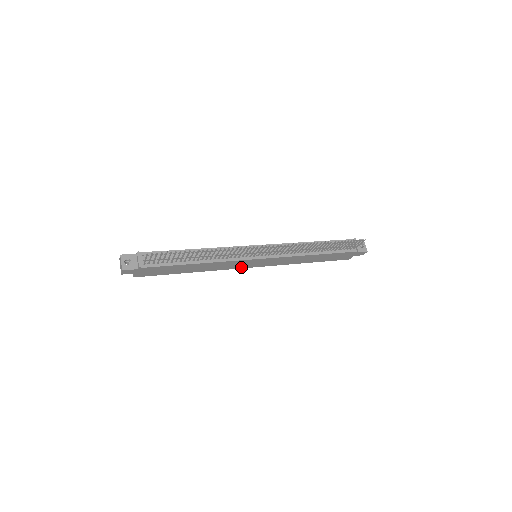
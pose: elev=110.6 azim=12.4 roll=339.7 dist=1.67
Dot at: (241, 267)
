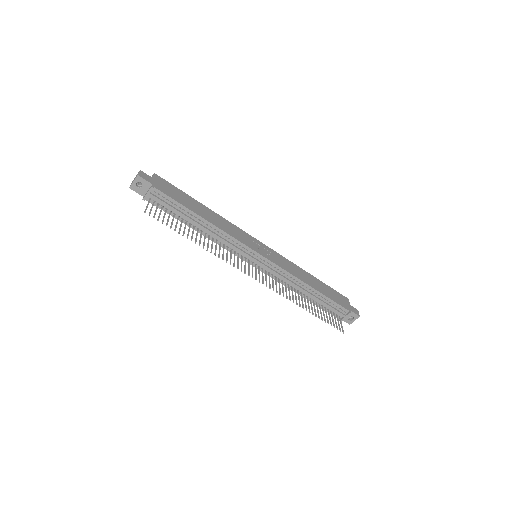
Dot at: occluded
